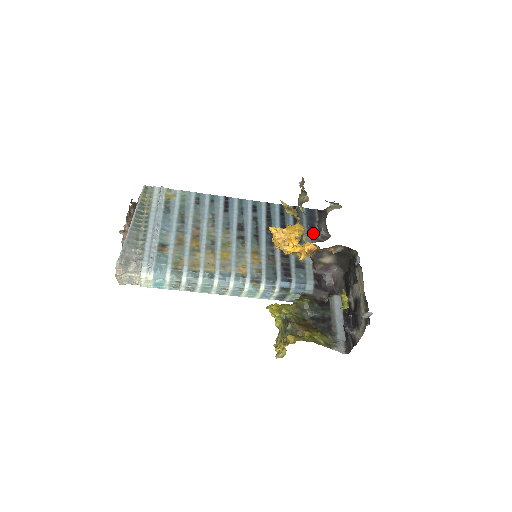
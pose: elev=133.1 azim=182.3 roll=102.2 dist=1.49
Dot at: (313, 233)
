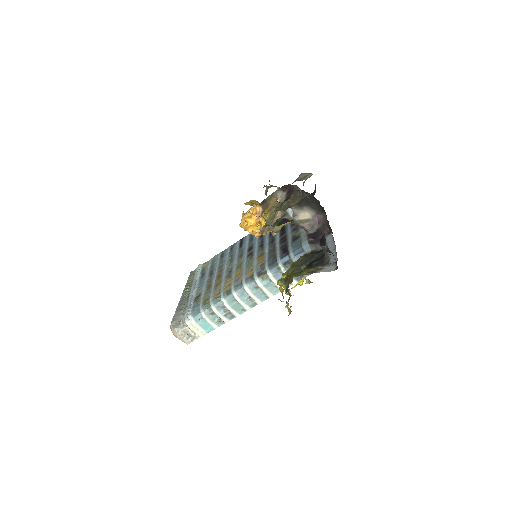
Dot at: occluded
